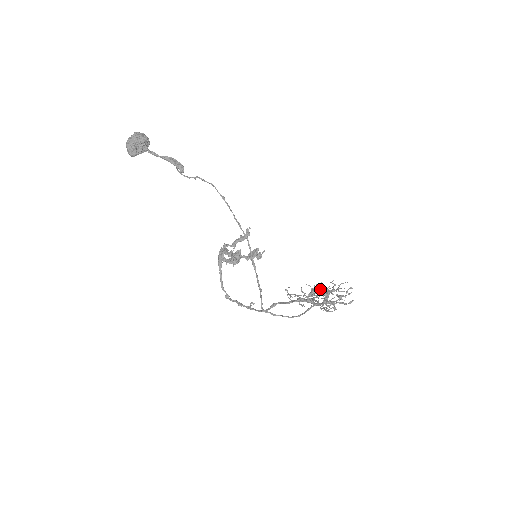
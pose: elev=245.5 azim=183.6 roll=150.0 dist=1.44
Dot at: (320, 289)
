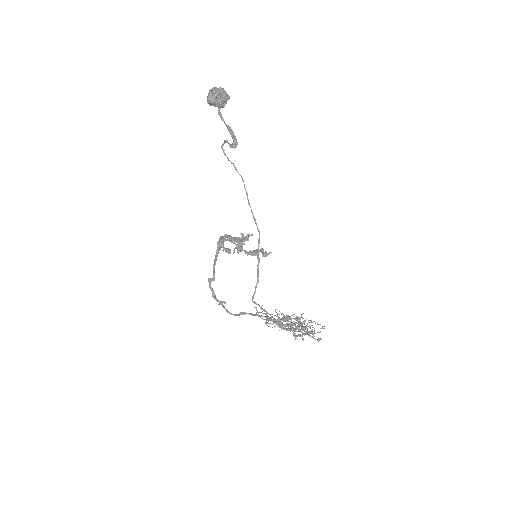
Dot at: (296, 316)
